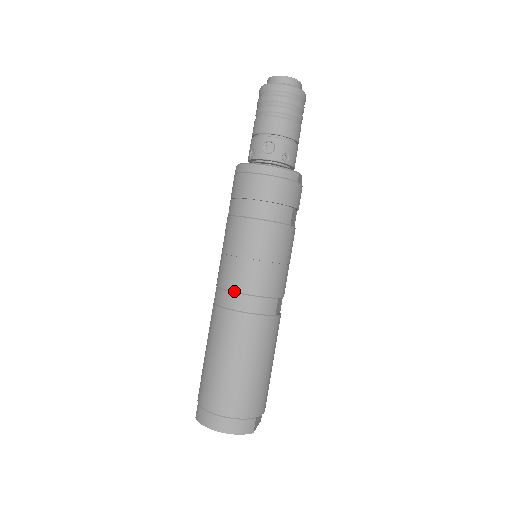
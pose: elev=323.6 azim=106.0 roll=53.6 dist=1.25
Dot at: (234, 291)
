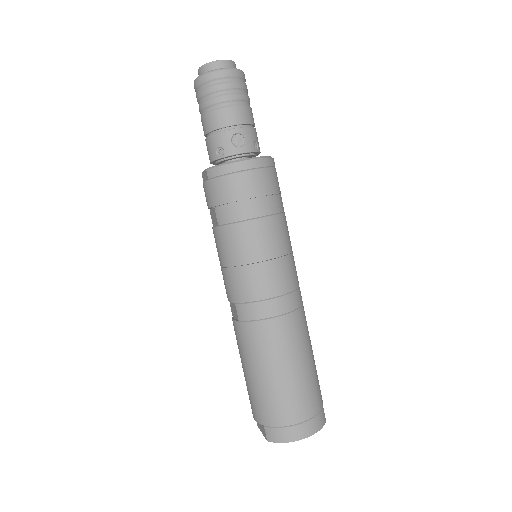
Dot at: (266, 299)
